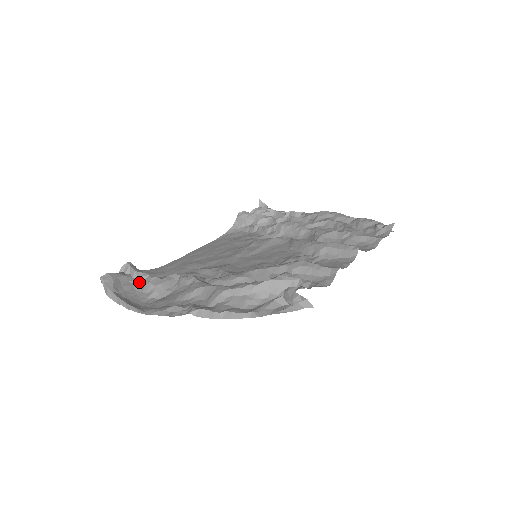
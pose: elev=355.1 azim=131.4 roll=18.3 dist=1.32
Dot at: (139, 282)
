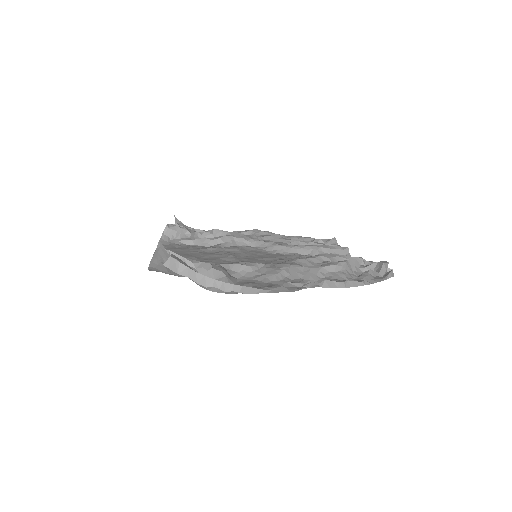
Dot at: (193, 269)
